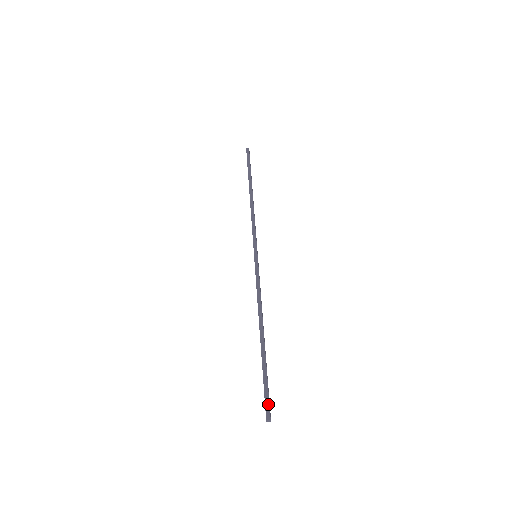
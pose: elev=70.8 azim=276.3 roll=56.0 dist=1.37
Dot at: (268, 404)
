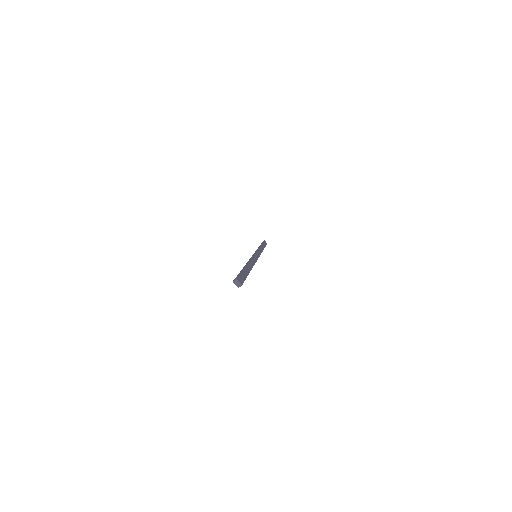
Dot at: (237, 276)
